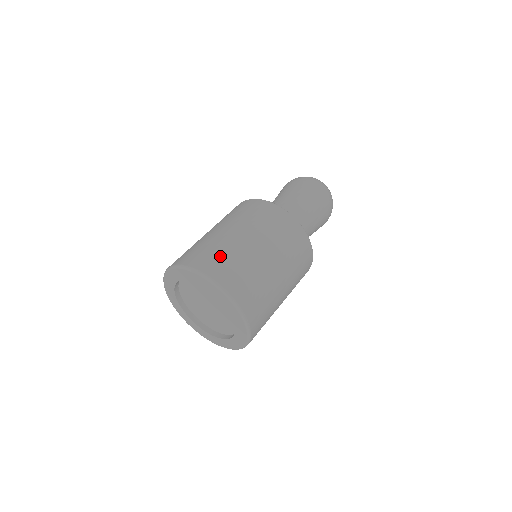
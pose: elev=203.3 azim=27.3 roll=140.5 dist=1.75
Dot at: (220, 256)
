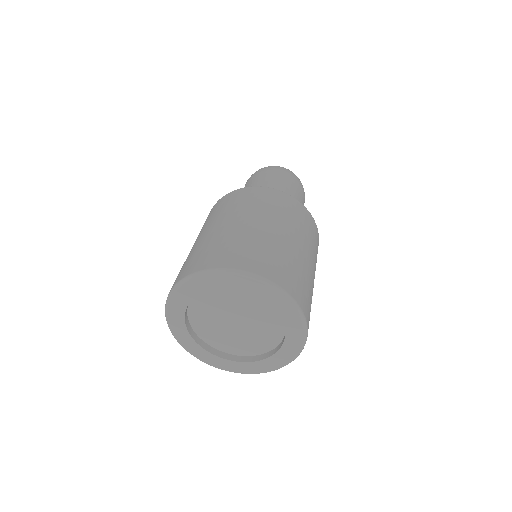
Dot at: (302, 281)
